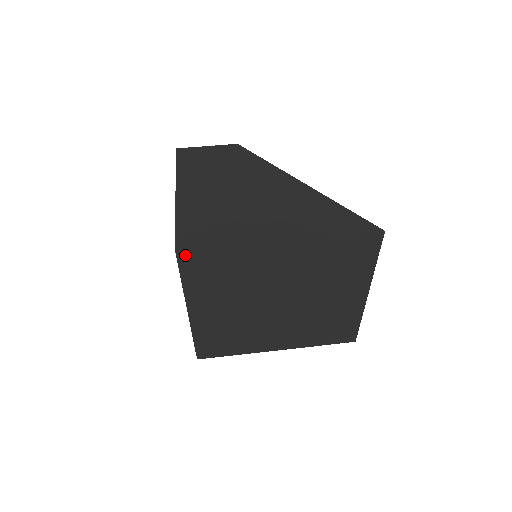
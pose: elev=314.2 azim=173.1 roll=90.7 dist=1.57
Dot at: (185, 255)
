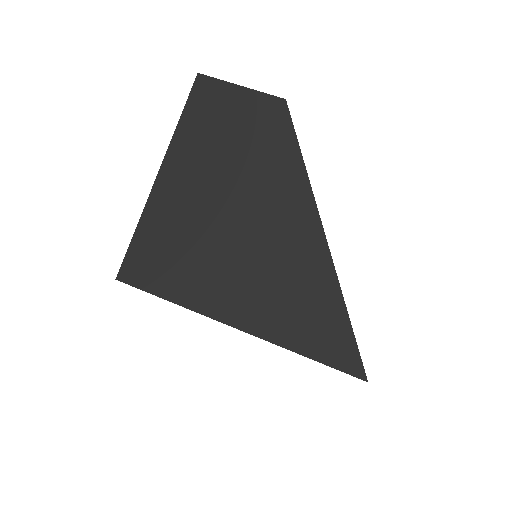
Dot at: occluded
